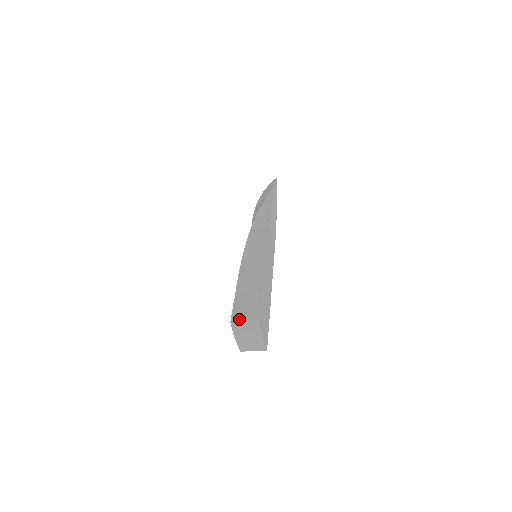
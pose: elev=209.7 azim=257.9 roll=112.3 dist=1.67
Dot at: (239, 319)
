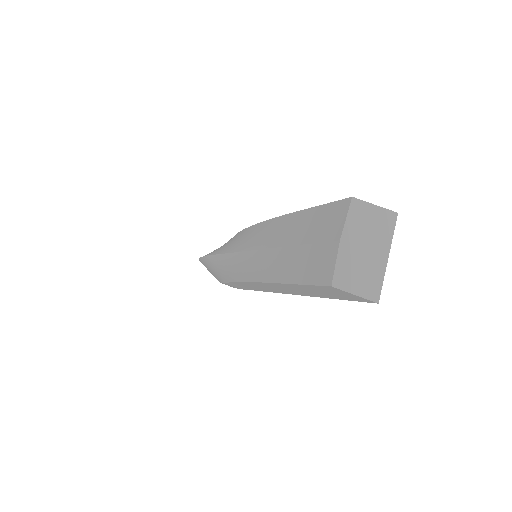
Dot at: (364, 202)
